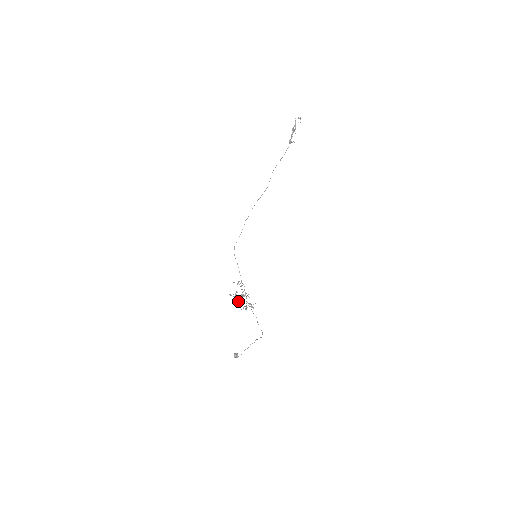
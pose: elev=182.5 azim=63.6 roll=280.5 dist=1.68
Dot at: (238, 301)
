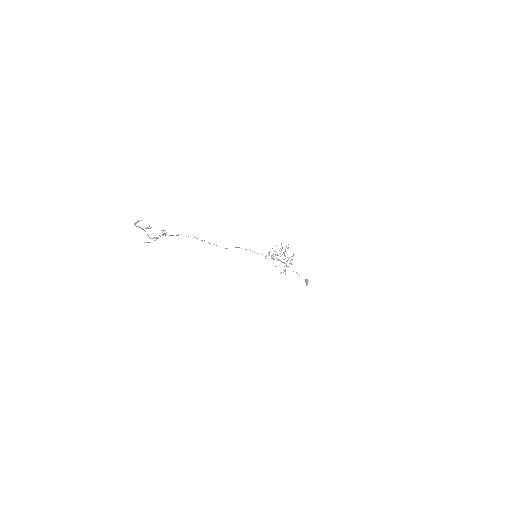
Dot at: occluded
